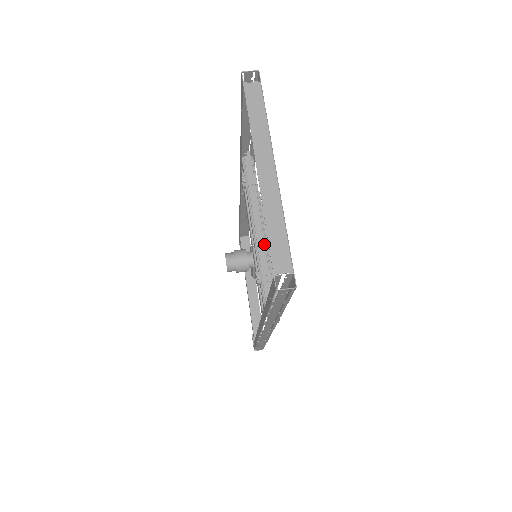
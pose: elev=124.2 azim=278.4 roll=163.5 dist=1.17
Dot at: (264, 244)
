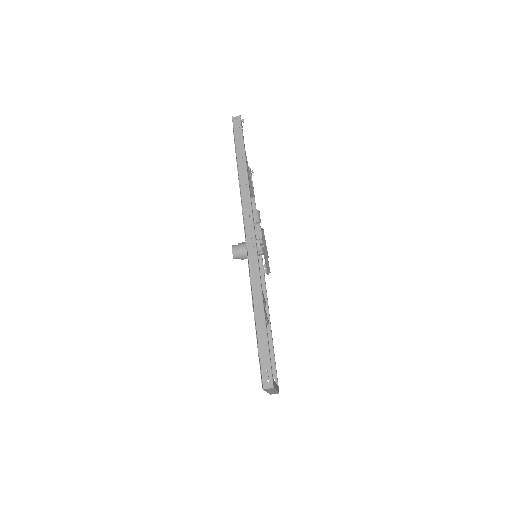
Dot at: occluded
